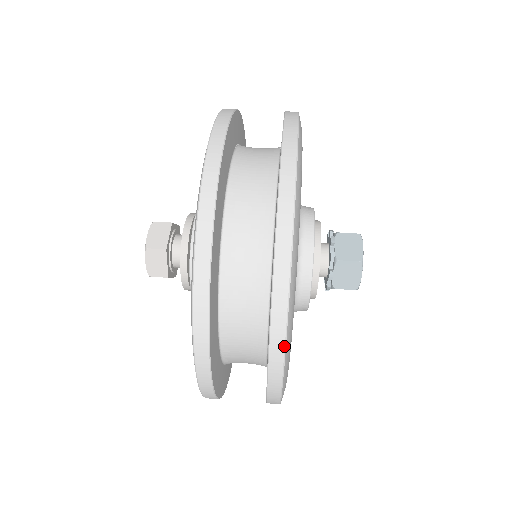
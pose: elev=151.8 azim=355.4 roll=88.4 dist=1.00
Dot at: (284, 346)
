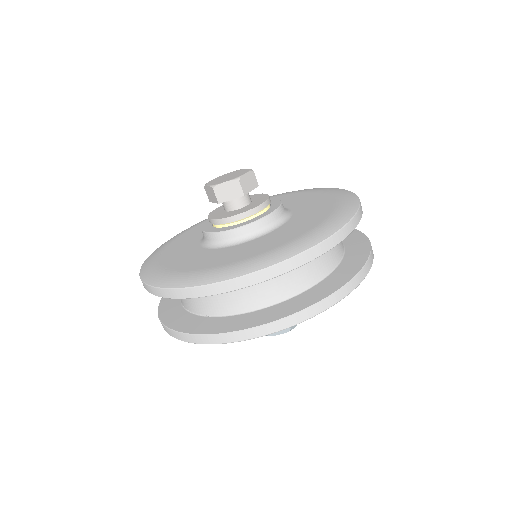
Dot at: occluded
